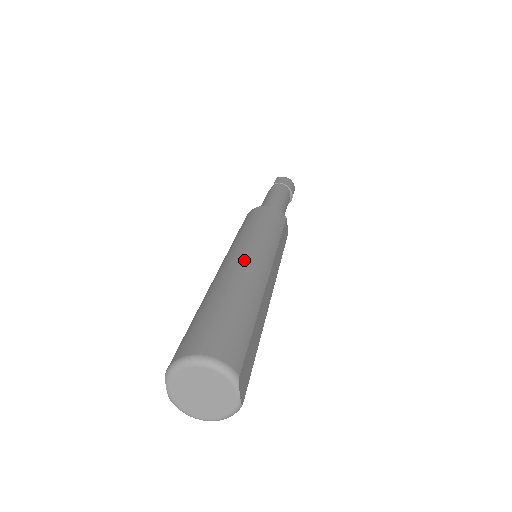
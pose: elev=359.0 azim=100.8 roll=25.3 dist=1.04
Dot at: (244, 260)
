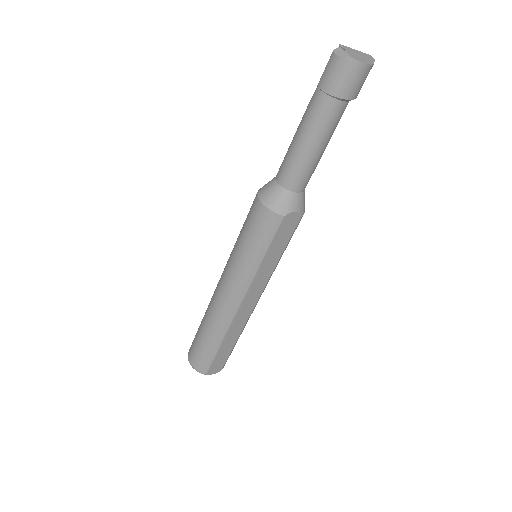
Dot at: (219, 298)
